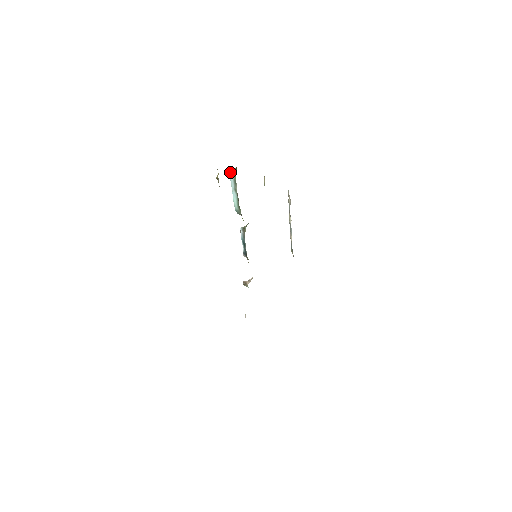
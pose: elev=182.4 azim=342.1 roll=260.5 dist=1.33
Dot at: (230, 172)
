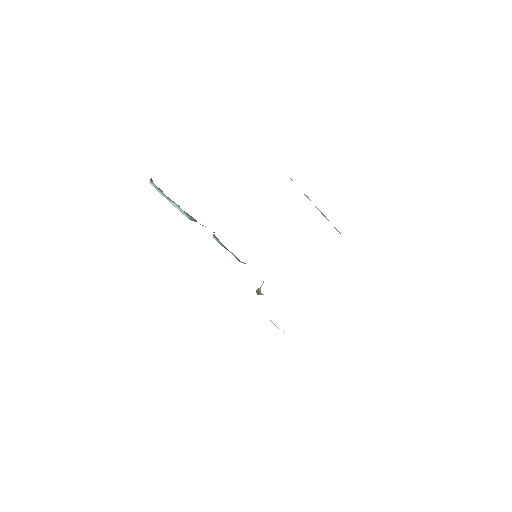
Dot at: occluded
